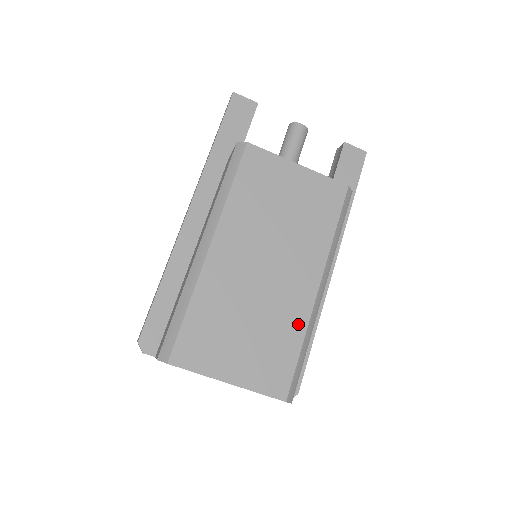
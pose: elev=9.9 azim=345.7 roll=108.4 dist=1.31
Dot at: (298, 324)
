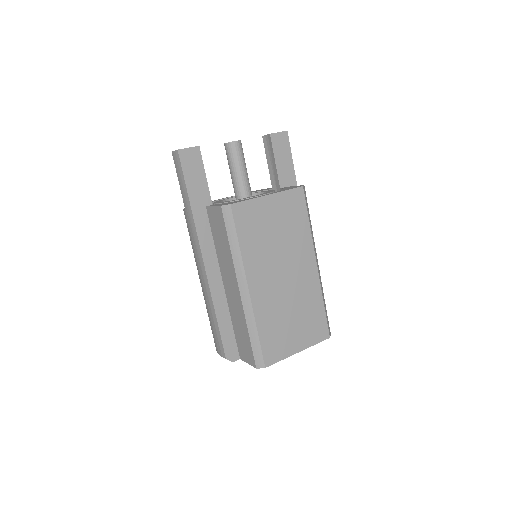
Dot at: (316, 294)
